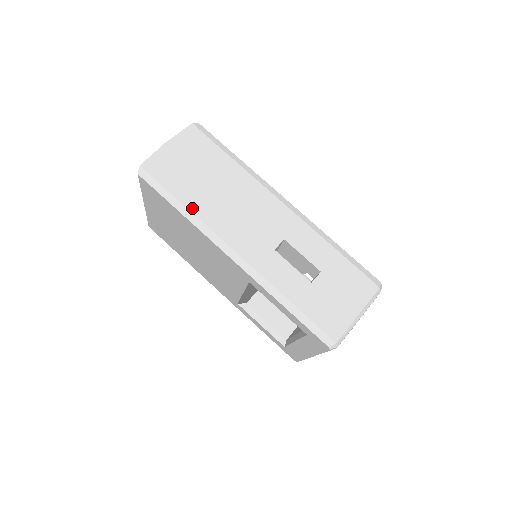
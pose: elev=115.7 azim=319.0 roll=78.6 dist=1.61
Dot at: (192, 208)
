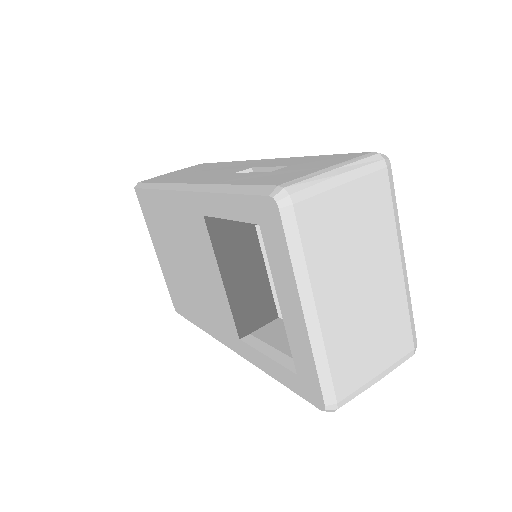
Dot at: occluded
